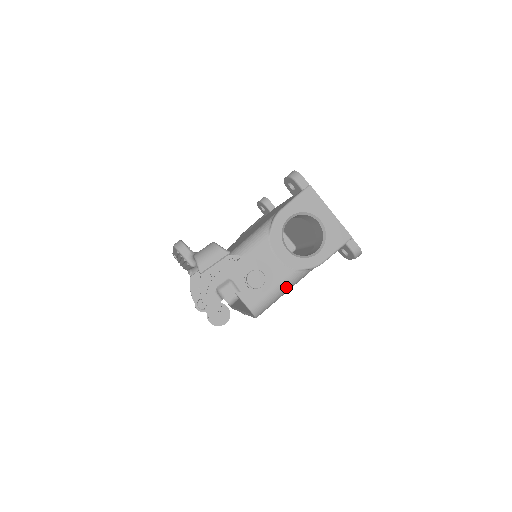
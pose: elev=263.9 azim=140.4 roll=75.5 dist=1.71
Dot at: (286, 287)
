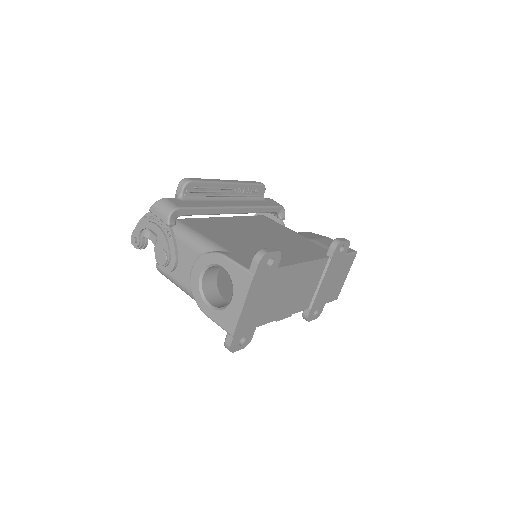
Dot at: (181, 288)
